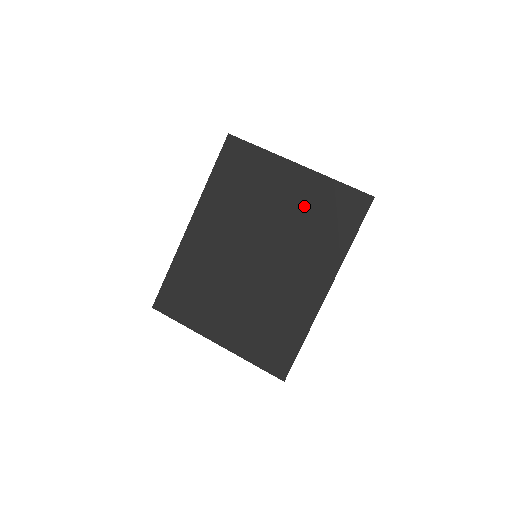
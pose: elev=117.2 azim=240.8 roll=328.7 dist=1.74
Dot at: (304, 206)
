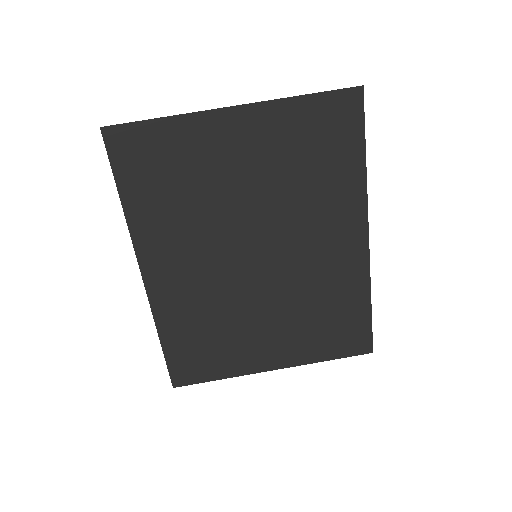
Dot at: (277, 158)
